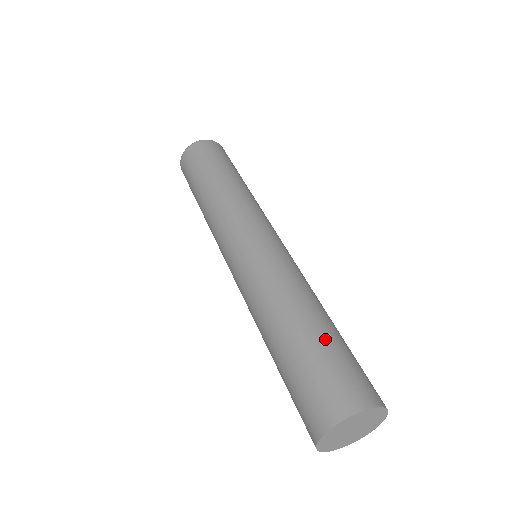
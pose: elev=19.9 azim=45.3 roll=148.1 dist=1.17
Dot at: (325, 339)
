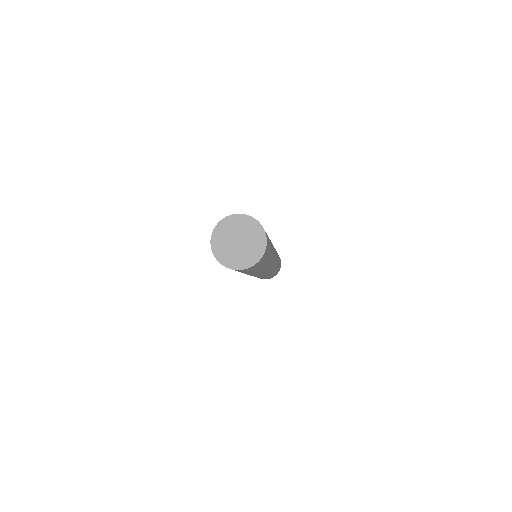
Dot at: occluded
